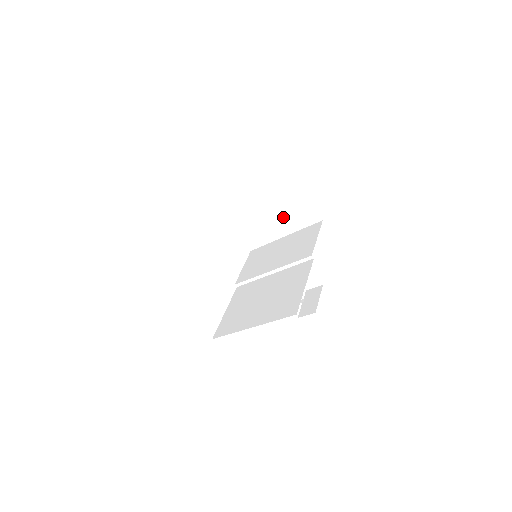
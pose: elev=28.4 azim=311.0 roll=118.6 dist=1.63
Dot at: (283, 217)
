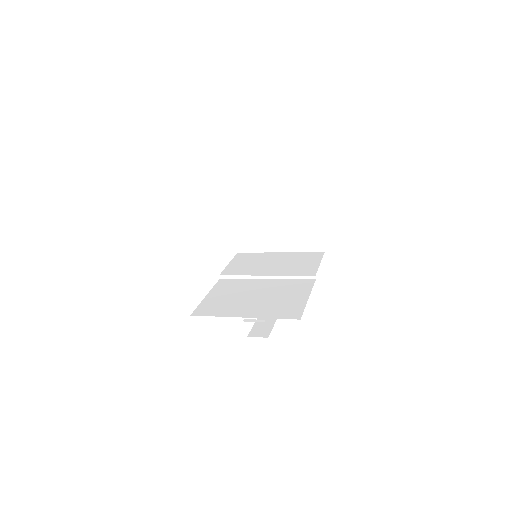
Dot at: (289, 233)
